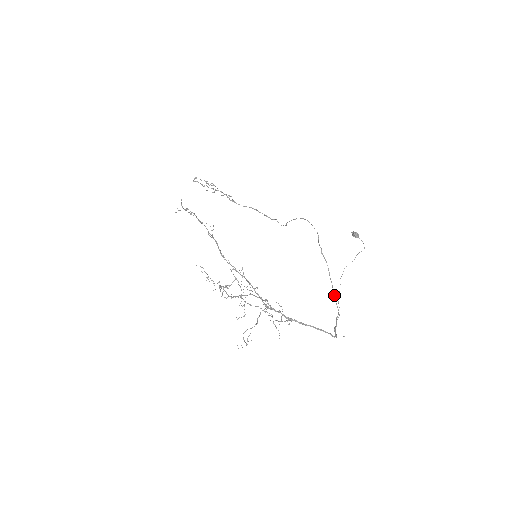
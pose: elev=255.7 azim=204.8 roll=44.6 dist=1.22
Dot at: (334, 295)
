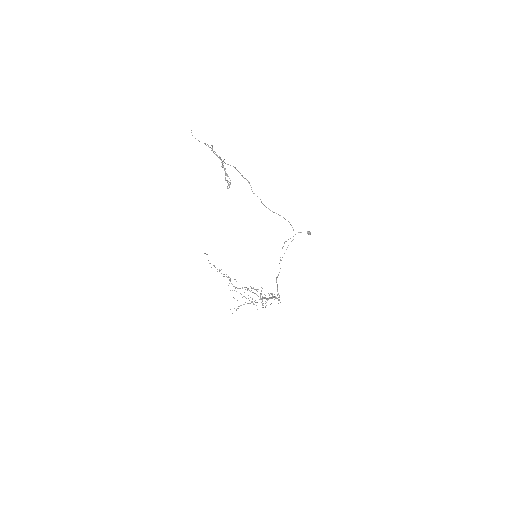
Dot at: (279, 263)
